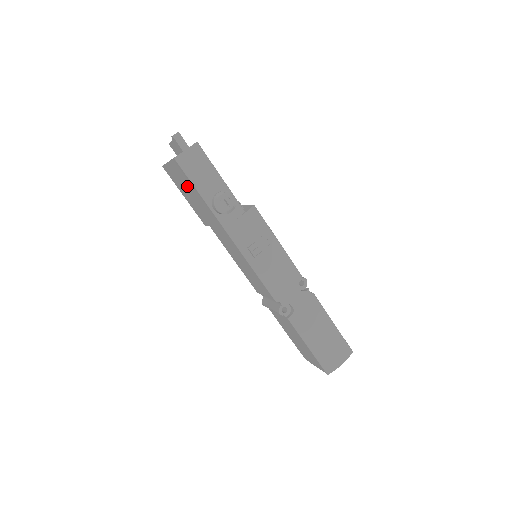
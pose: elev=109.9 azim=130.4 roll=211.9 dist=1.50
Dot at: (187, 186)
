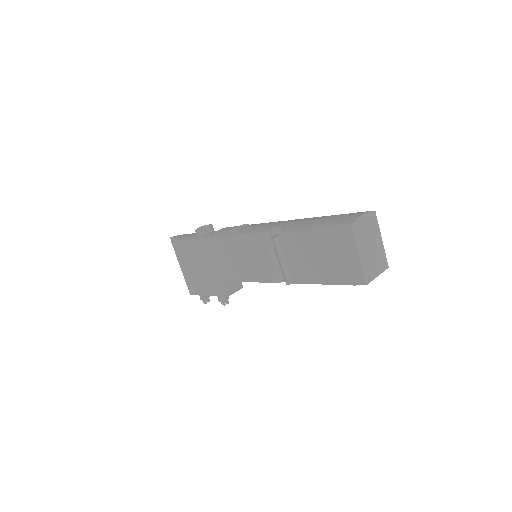
Dot at: (190, 260)
